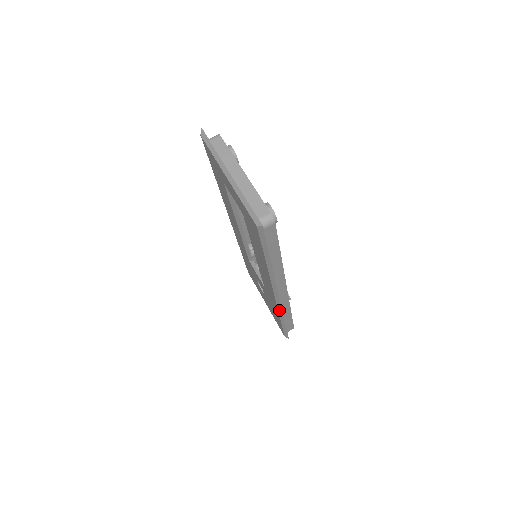
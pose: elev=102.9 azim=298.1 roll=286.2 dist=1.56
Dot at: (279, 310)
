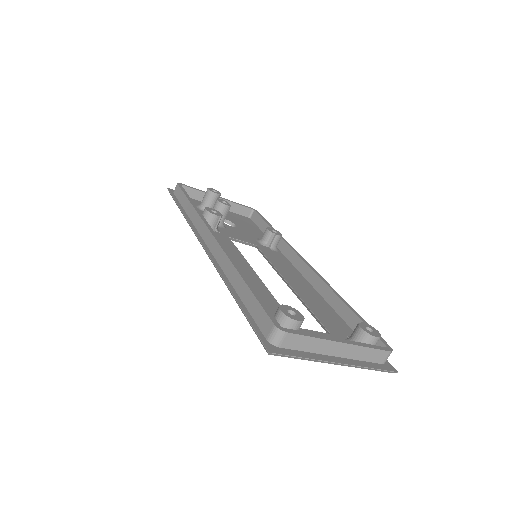
Dot at: occluded
